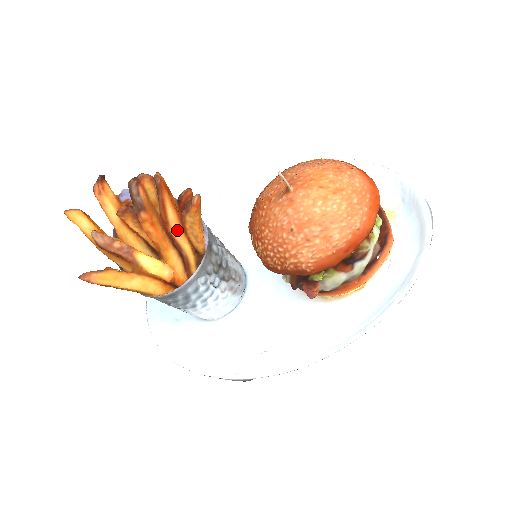
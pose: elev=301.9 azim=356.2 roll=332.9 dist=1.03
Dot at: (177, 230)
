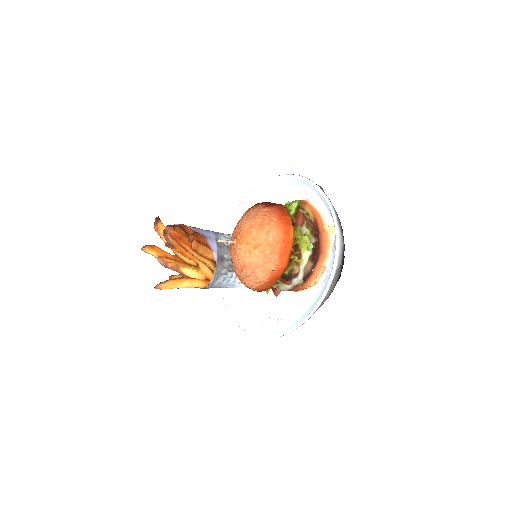
Dot at: (196, 255)
